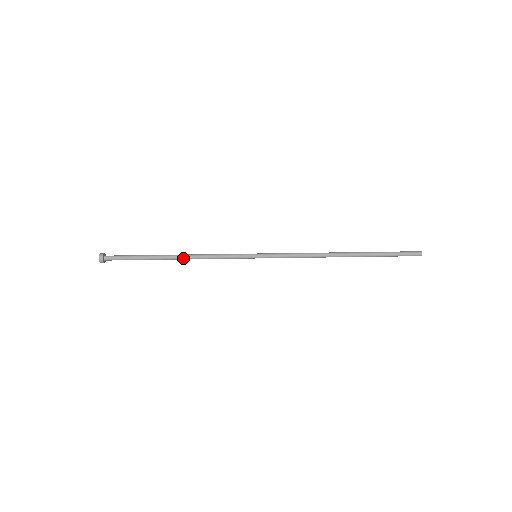
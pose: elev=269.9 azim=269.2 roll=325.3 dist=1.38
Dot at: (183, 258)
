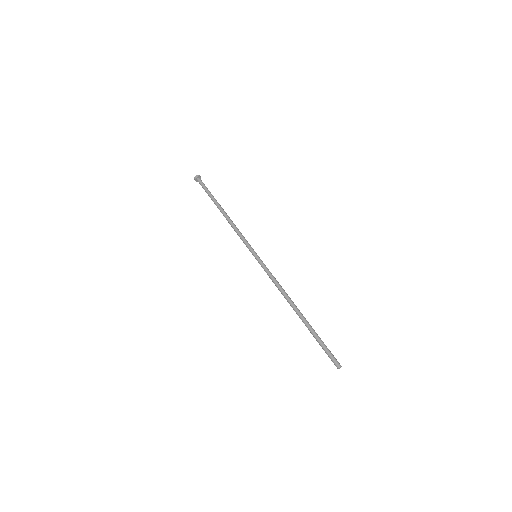
Dot at: (227, 215)
